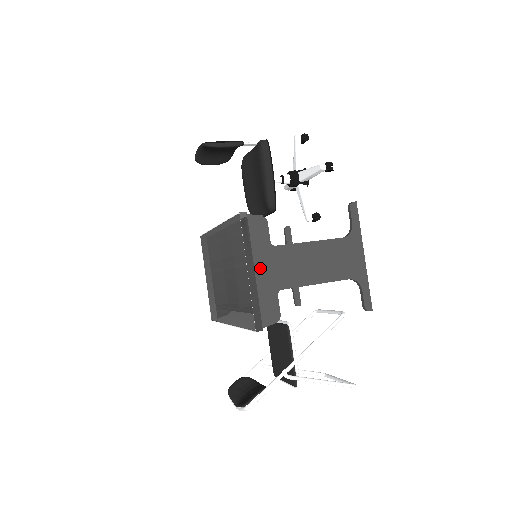
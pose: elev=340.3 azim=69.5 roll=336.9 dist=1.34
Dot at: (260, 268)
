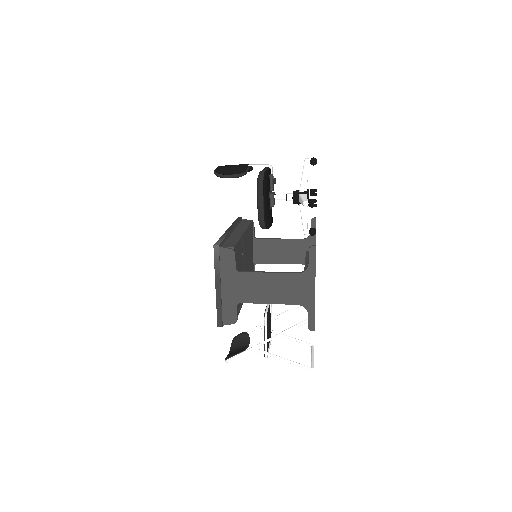
Dot at: (226, 286)
